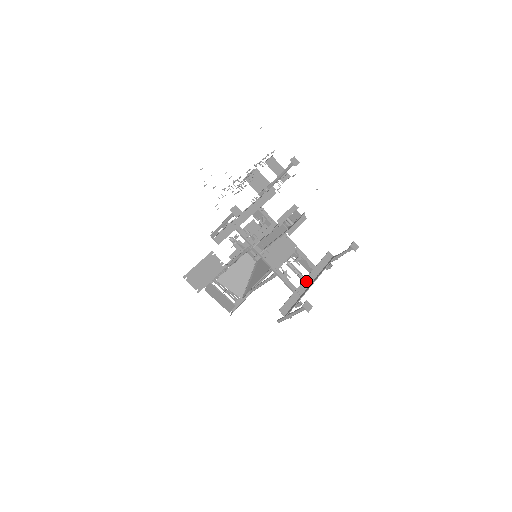
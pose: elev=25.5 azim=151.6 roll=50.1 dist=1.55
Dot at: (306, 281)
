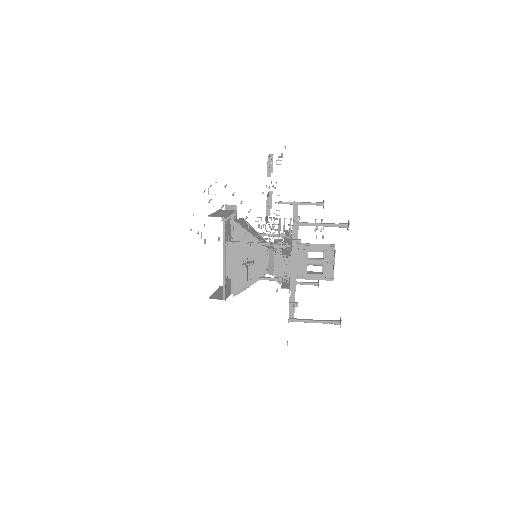
Dot at: occluded
